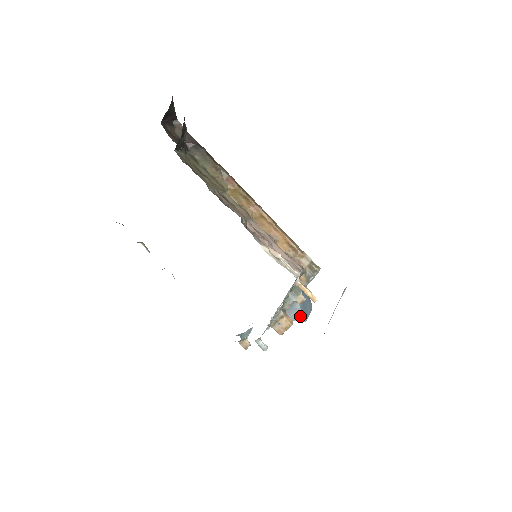
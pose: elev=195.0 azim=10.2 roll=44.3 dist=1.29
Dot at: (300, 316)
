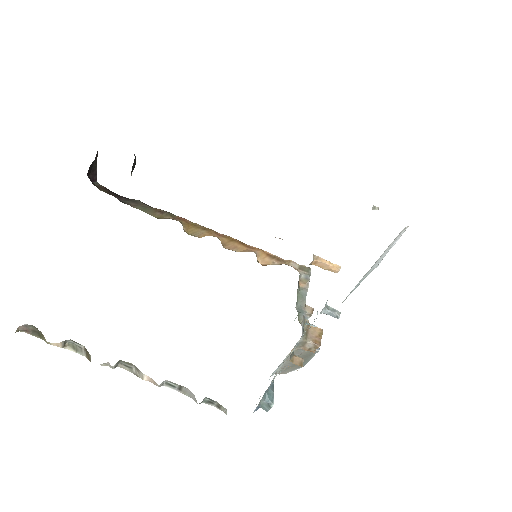
Dot at: occluded
